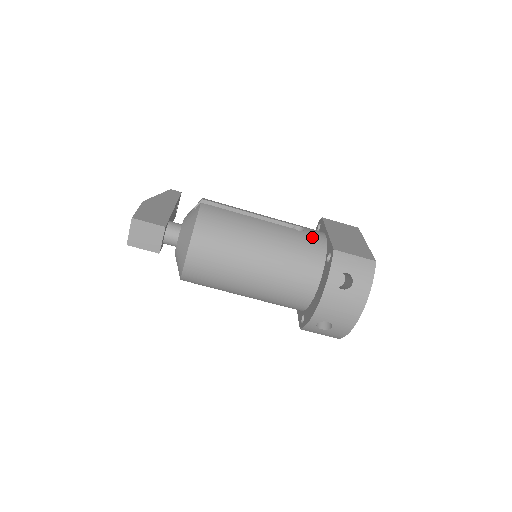
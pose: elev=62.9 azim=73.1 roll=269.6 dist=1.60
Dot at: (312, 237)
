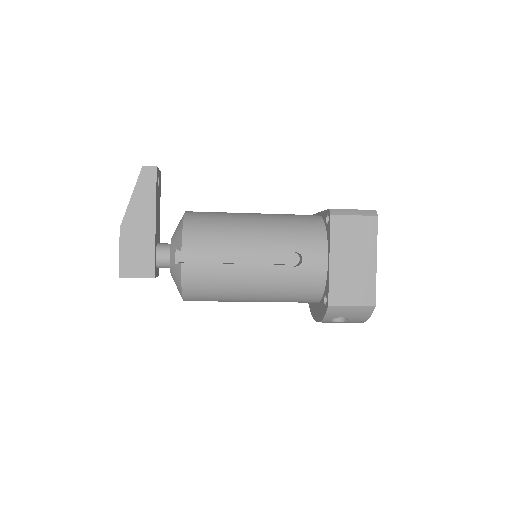
Dot at: (310, 272)
